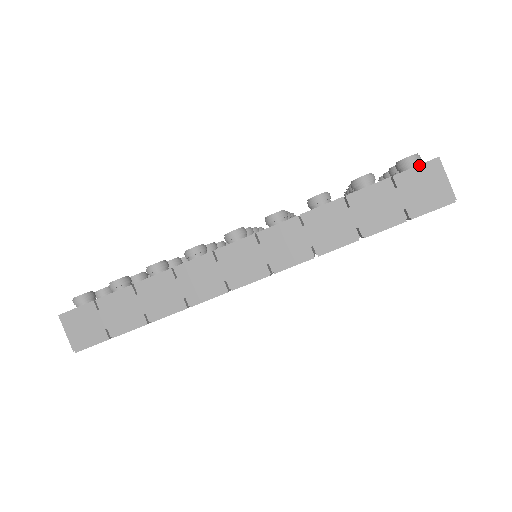
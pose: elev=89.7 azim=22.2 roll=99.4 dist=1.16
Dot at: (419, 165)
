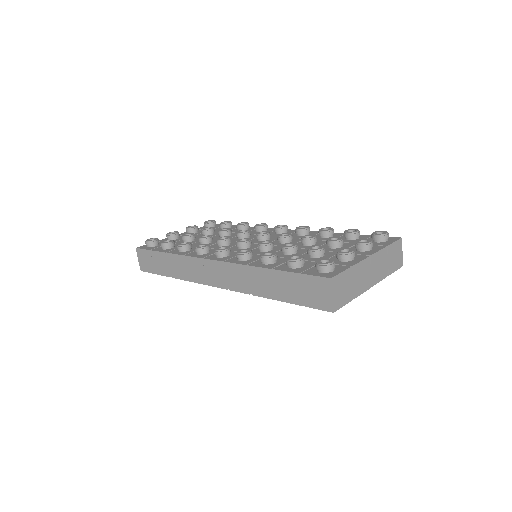
Dot at: (318, 276)
